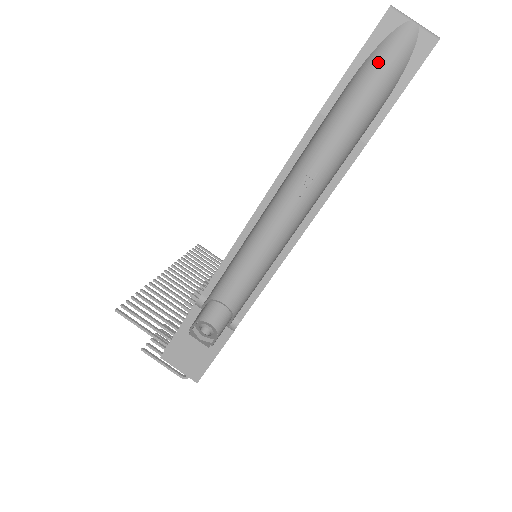
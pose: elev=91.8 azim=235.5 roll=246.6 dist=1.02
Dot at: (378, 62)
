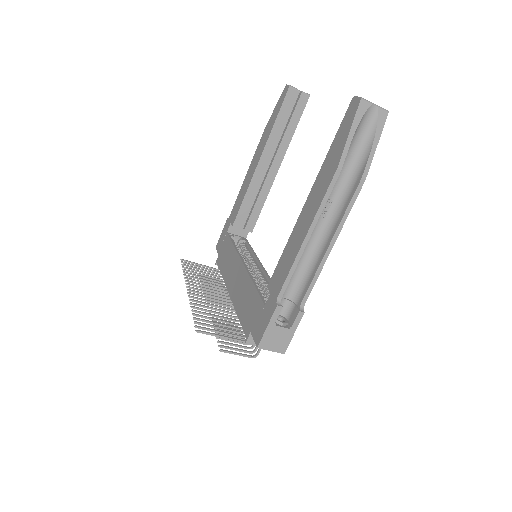
Dot at: (359, 130)
